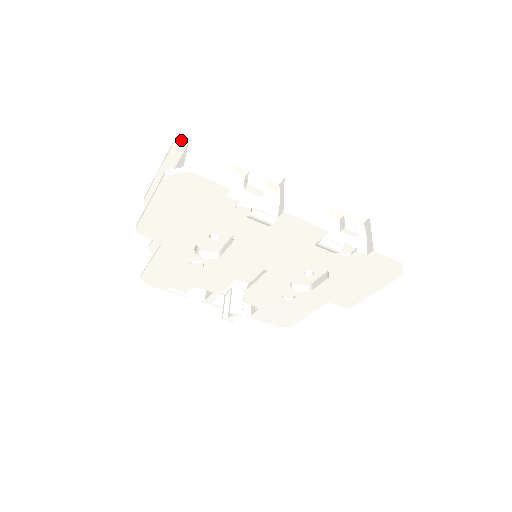
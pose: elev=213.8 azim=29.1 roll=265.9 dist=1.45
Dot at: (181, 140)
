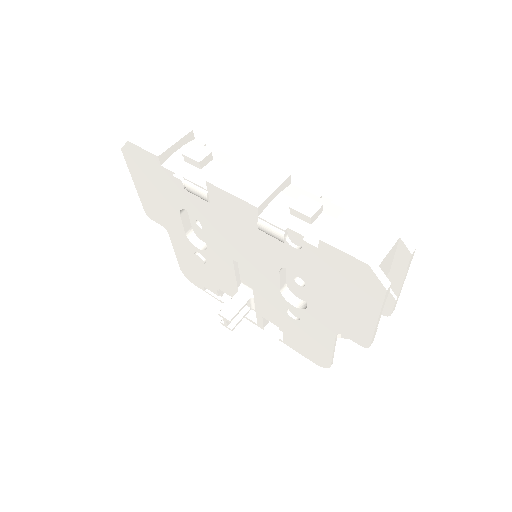
Dot at: occluded
